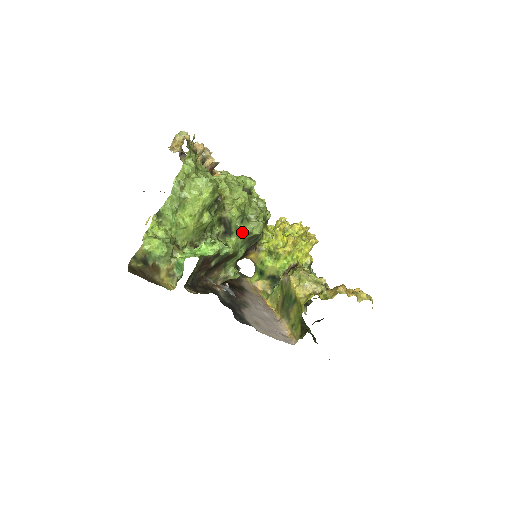
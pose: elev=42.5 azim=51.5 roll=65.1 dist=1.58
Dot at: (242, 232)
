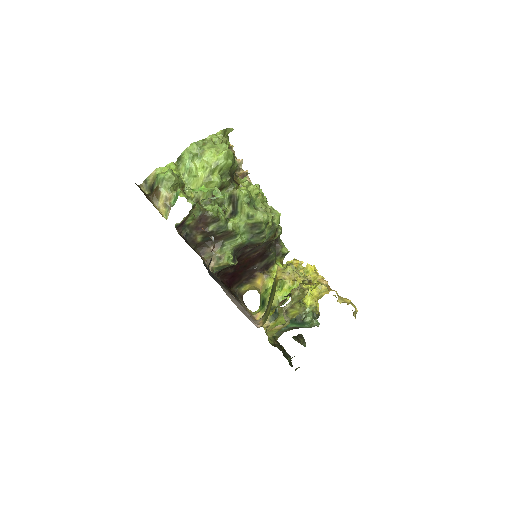
Dot at: (246, 213)
